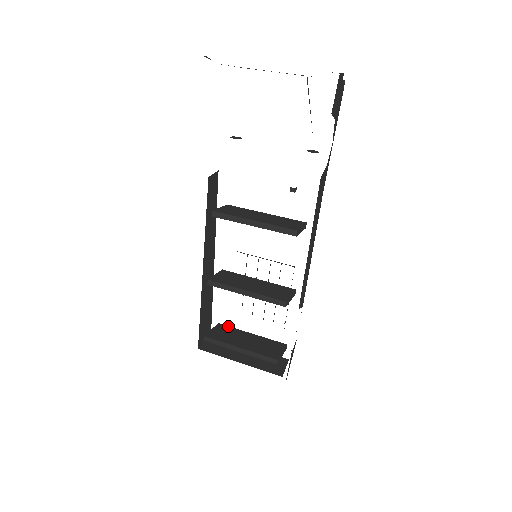
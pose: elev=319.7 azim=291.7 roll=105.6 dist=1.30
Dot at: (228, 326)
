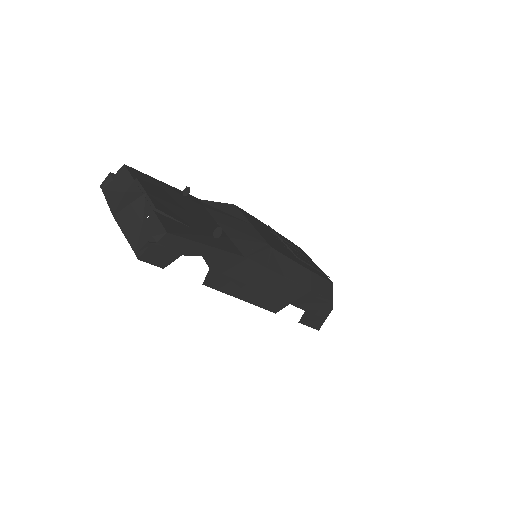
Dot at: occluded
